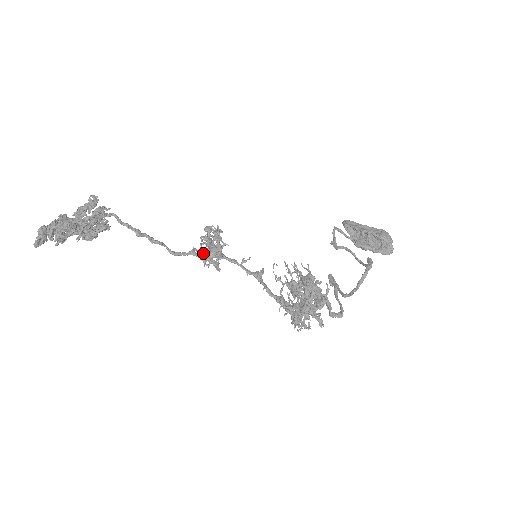
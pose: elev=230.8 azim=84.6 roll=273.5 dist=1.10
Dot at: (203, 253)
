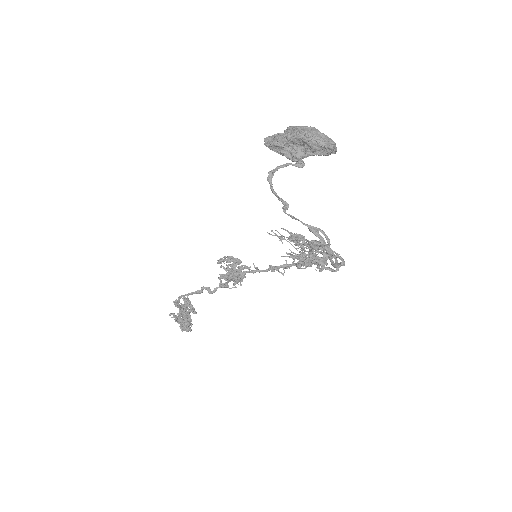
Dot at: occluded
